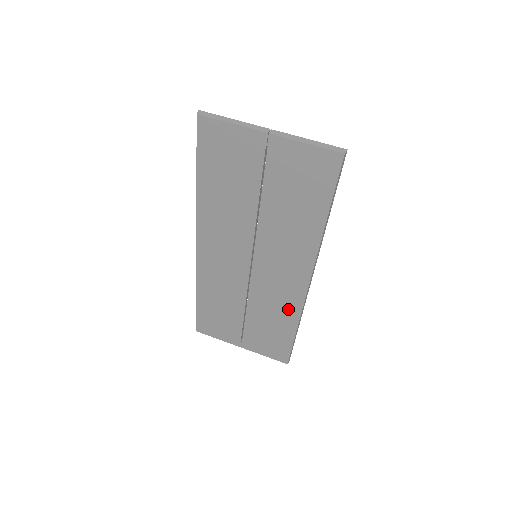
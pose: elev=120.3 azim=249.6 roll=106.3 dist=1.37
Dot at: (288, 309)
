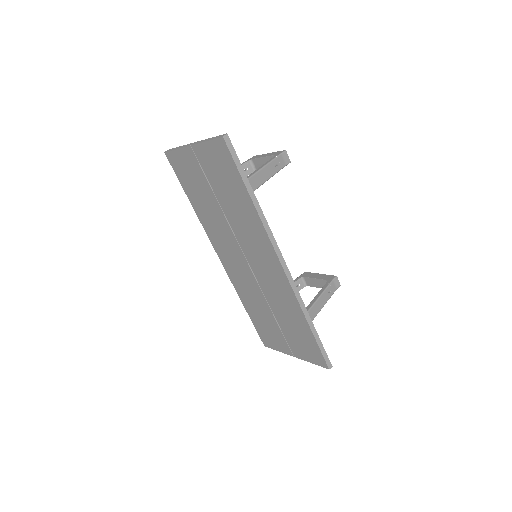
Dot at: (290, 301)
